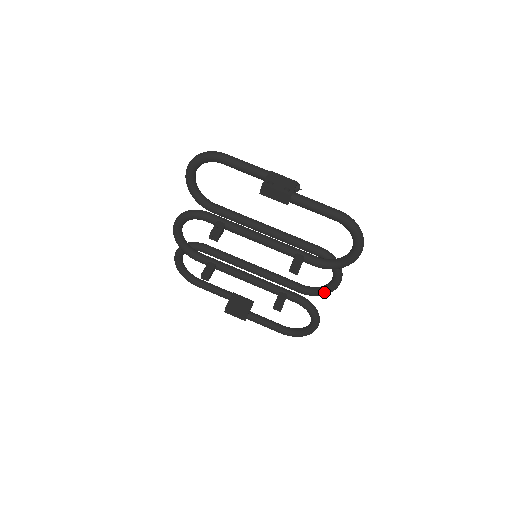
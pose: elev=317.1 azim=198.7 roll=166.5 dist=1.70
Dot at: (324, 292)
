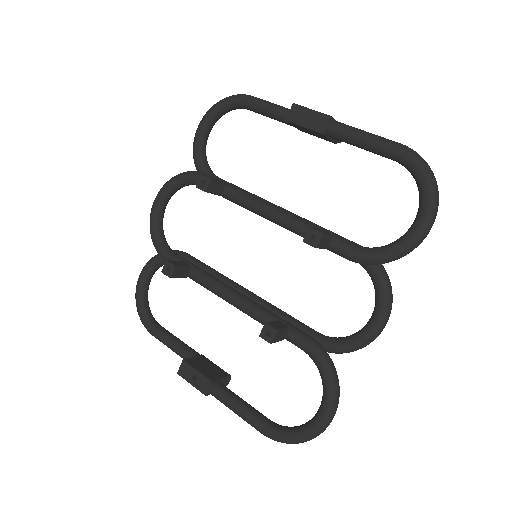
Dot at: (355, 340)
